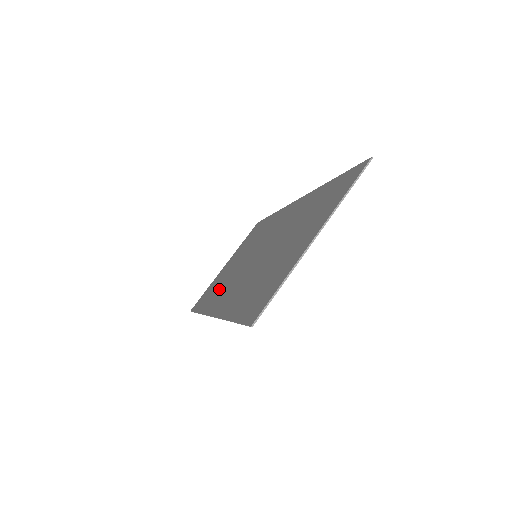
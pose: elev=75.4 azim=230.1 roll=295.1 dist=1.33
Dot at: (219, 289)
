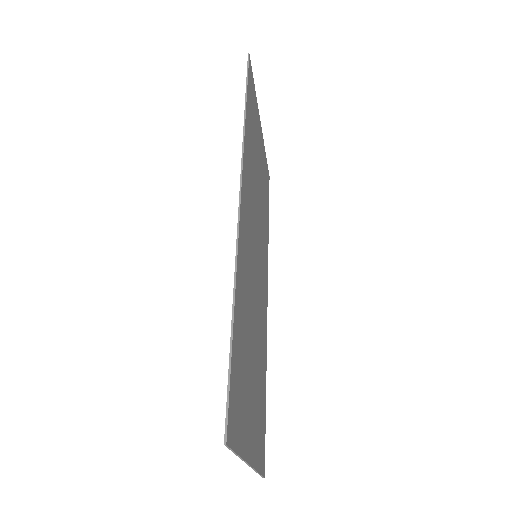
Dot at: occluded
